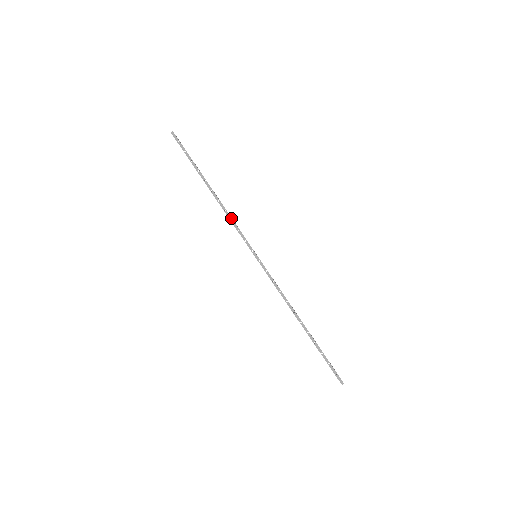
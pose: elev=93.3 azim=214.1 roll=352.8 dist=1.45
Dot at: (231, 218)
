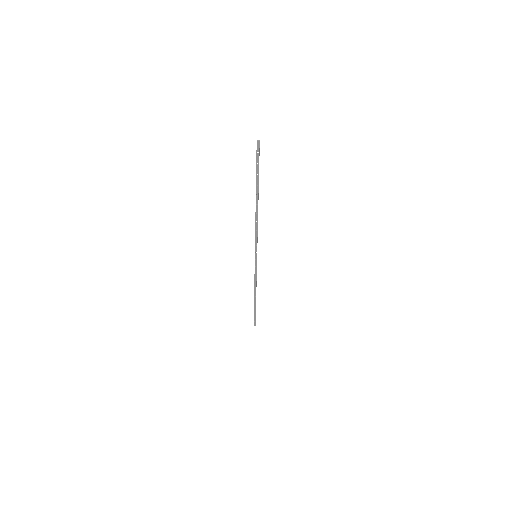
Dot at: (257, 228)
